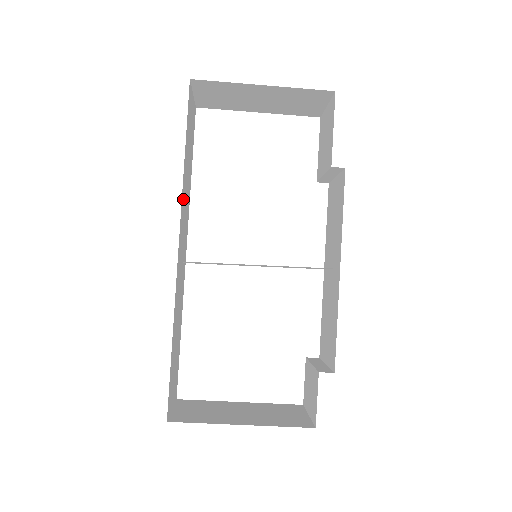
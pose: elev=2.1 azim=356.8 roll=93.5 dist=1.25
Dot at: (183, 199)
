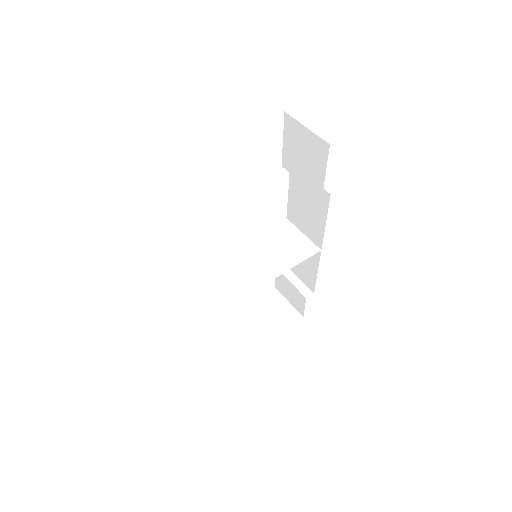
Dot at: occluded
